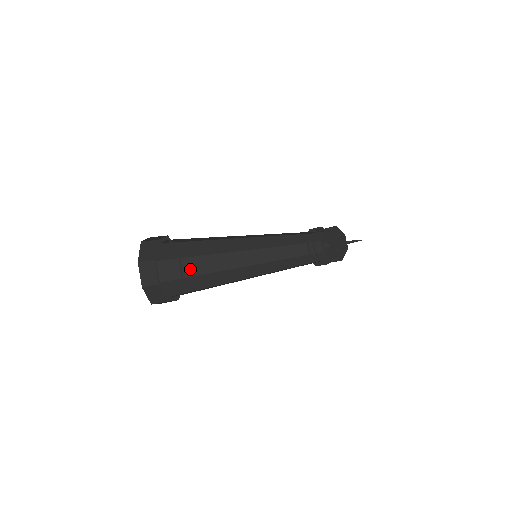
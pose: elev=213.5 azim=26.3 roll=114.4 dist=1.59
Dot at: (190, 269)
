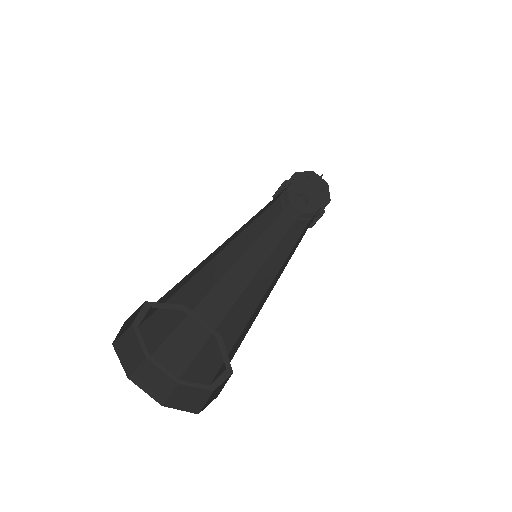
Dot at: (179, 310)
